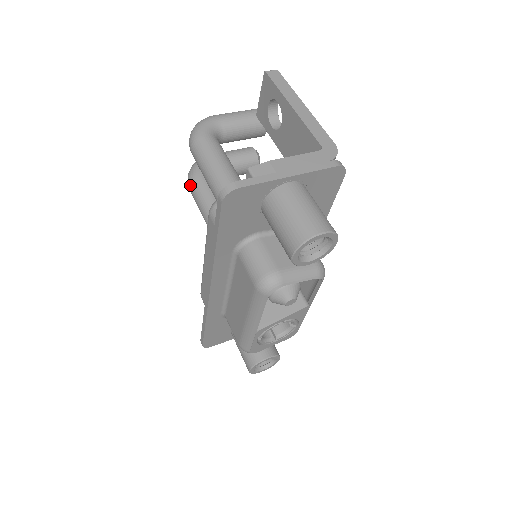
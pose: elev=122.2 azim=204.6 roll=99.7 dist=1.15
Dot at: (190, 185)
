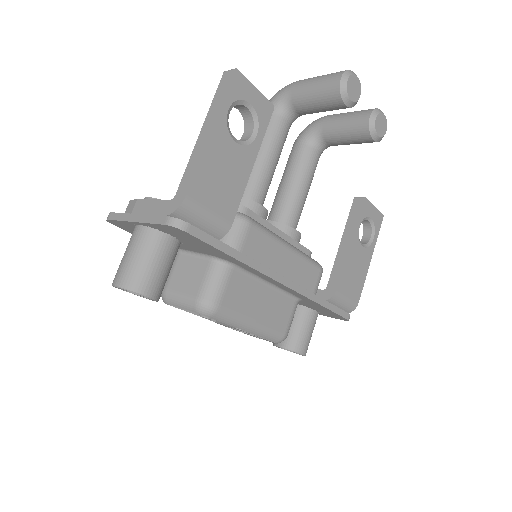
Dot at: occluded
